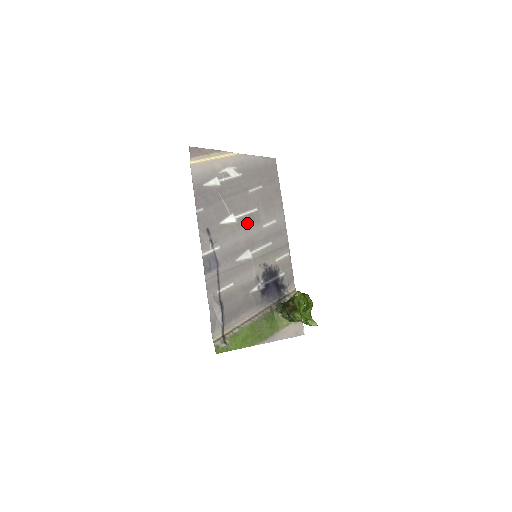
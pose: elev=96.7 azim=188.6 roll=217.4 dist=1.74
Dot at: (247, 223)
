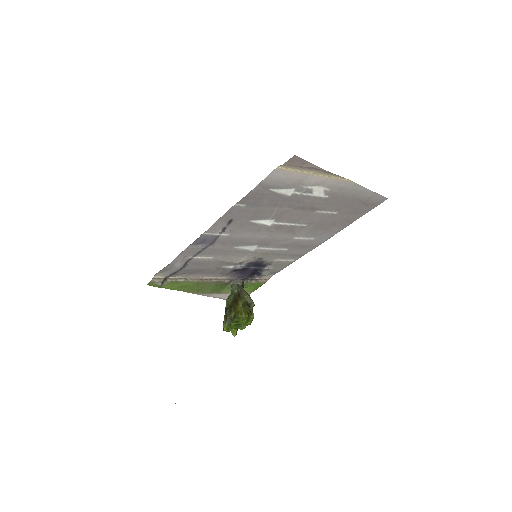
Dot at: (281, 230)
